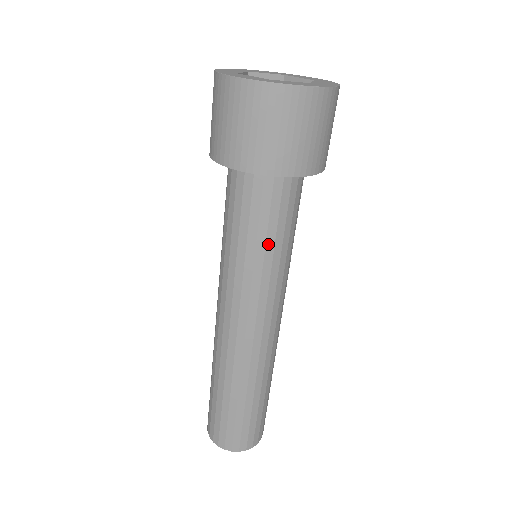
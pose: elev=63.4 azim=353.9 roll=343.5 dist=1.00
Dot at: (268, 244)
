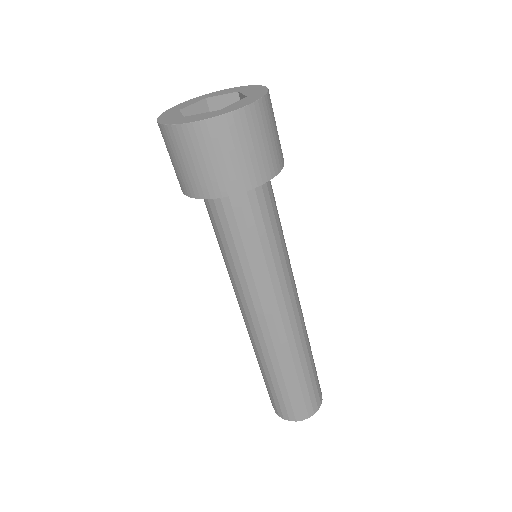
Dot at: (239, 251)
